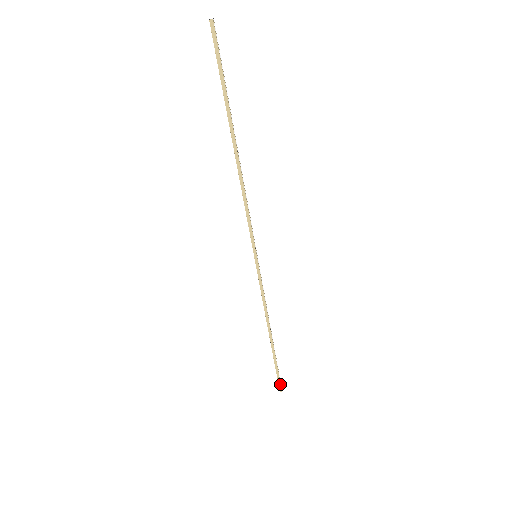
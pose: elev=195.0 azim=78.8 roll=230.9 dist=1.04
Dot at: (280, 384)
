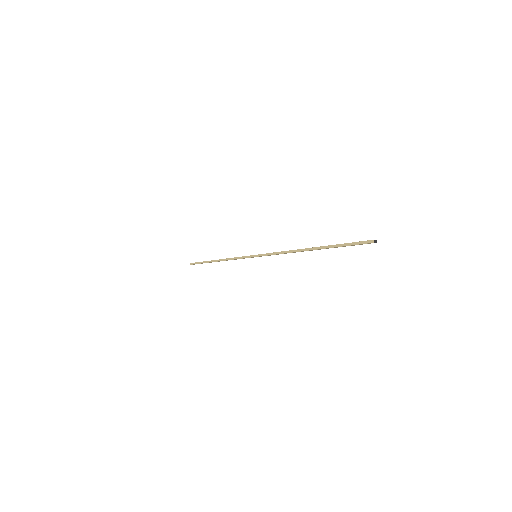
Dot at: occluded
